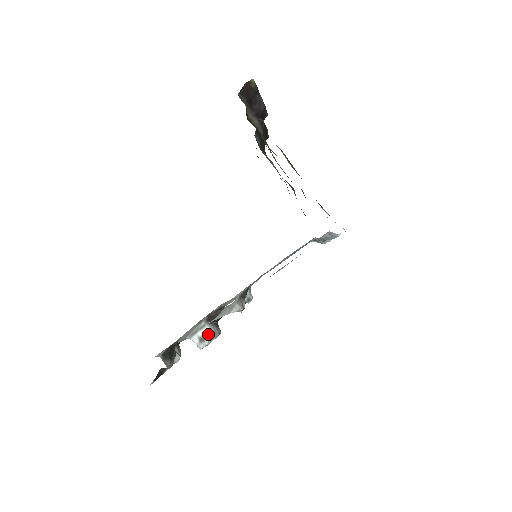
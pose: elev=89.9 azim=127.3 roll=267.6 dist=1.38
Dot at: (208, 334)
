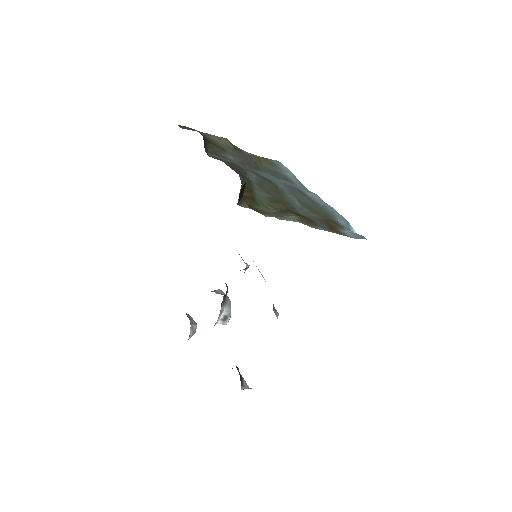
Dot at: (227, 313)
